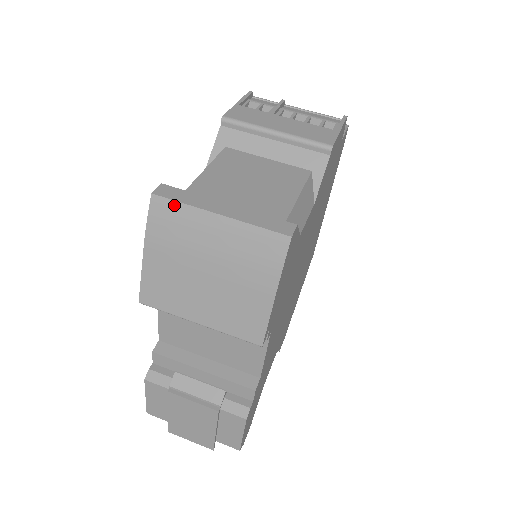
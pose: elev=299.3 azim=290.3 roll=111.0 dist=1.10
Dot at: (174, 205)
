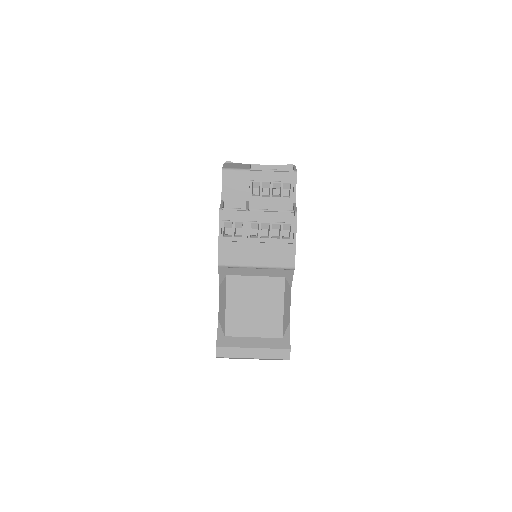
Dot at: occluded
